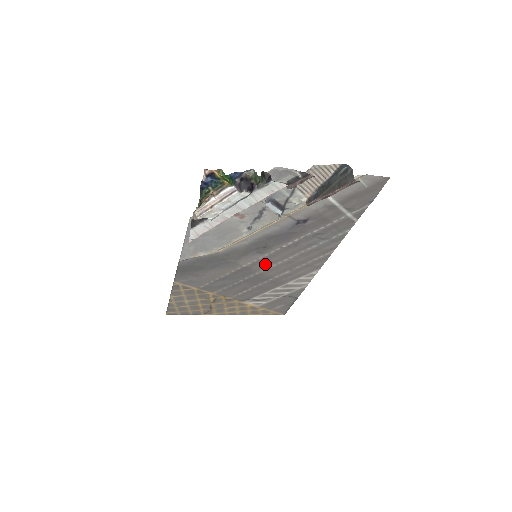
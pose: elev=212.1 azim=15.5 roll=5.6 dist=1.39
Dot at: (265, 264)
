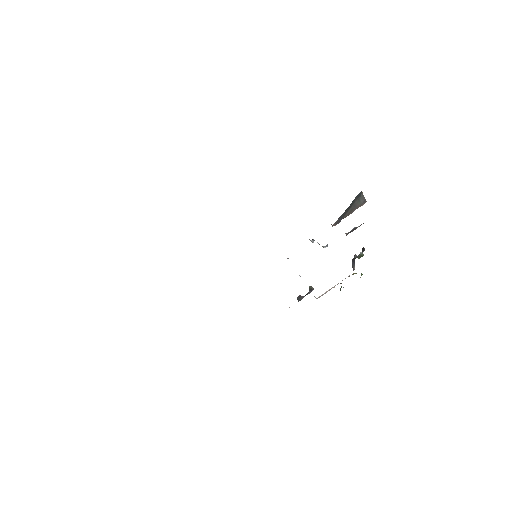
Dot at: occluded
